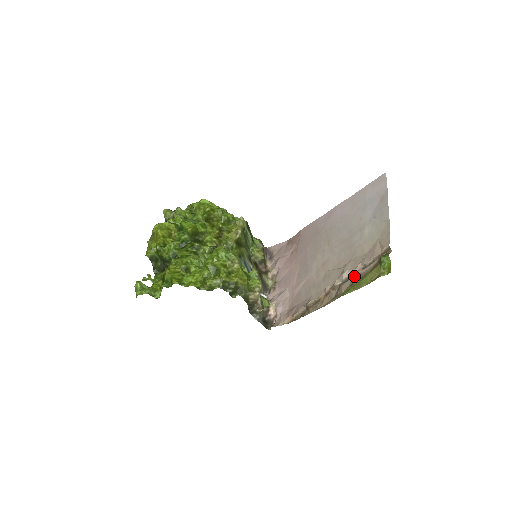
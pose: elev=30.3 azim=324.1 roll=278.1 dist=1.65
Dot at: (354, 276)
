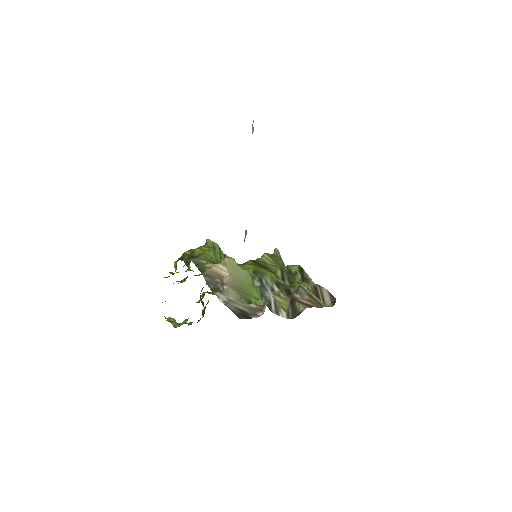
Dot at: occluded
